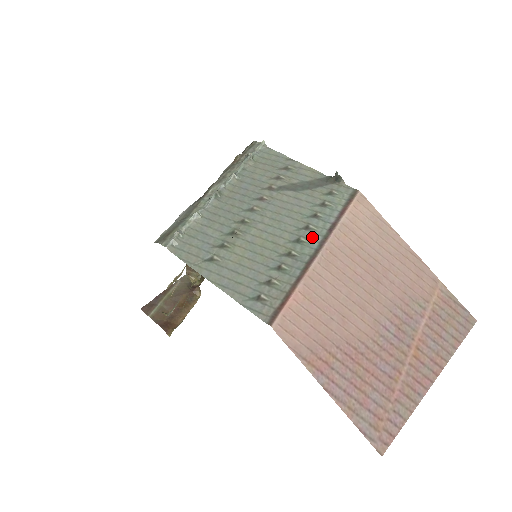
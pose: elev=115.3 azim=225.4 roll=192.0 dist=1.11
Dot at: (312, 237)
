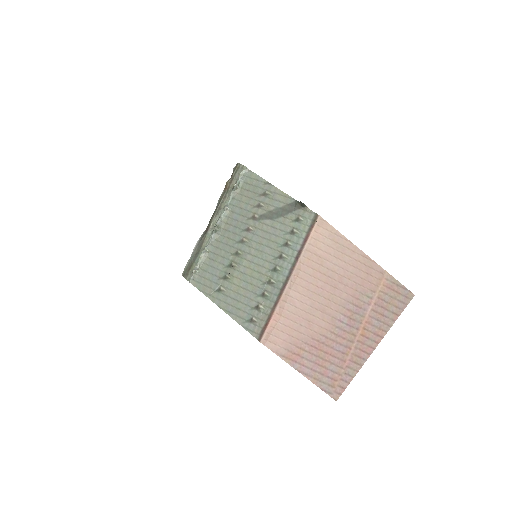
Dot at: (284, 266)
